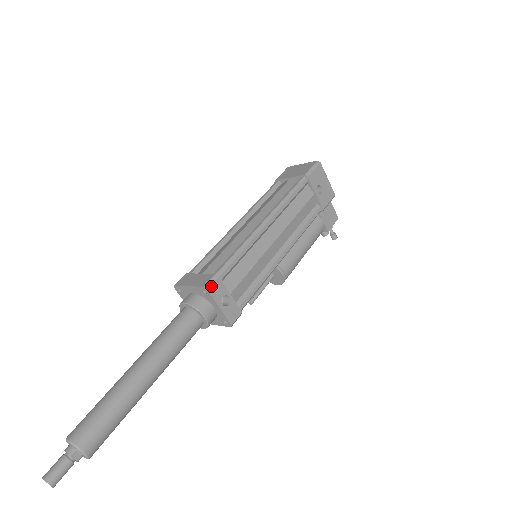
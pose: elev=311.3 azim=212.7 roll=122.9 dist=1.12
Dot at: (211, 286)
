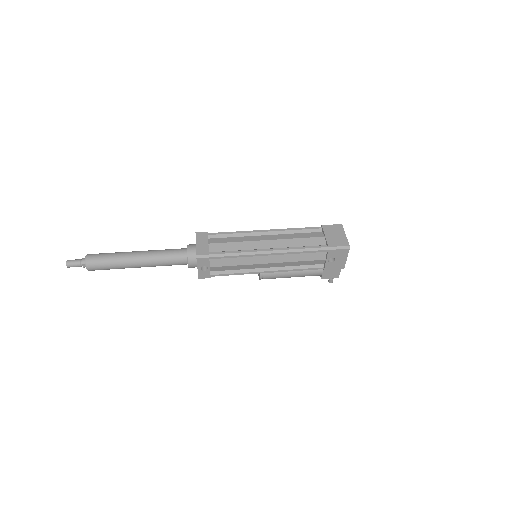
Dot at: (200, 258)
